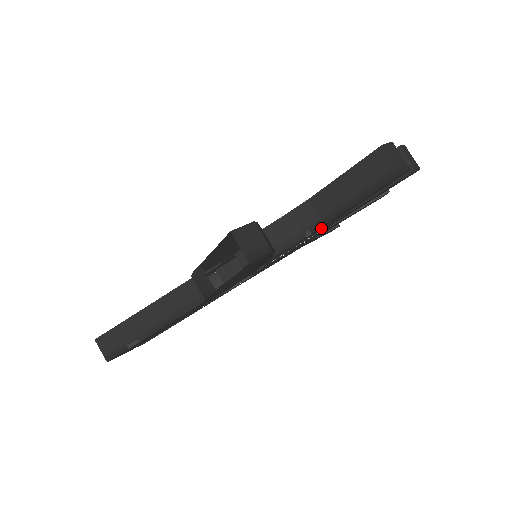
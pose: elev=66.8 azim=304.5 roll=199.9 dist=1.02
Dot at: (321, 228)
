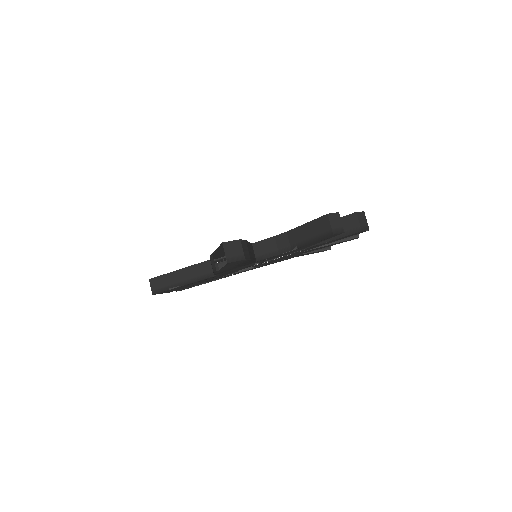
Dot at: (292, 251)
